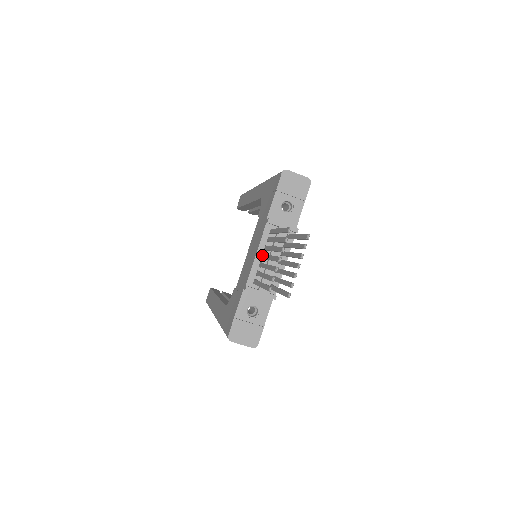
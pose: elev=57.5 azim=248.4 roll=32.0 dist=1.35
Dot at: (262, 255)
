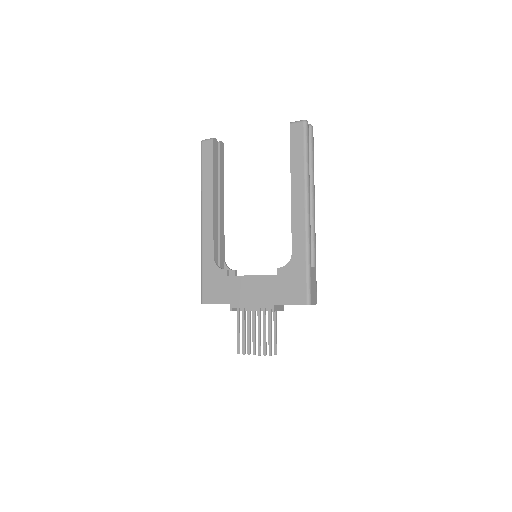
Dot at: (254, 309)
